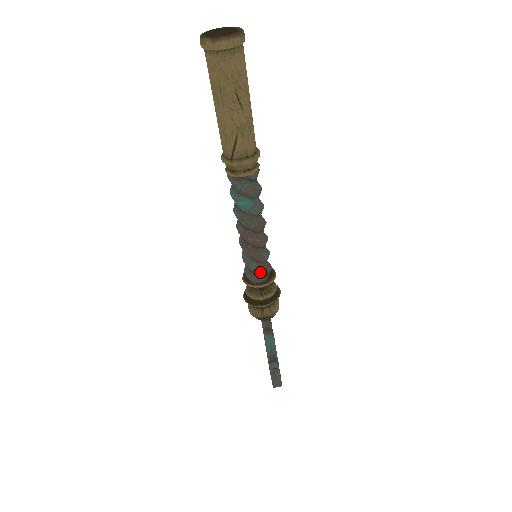
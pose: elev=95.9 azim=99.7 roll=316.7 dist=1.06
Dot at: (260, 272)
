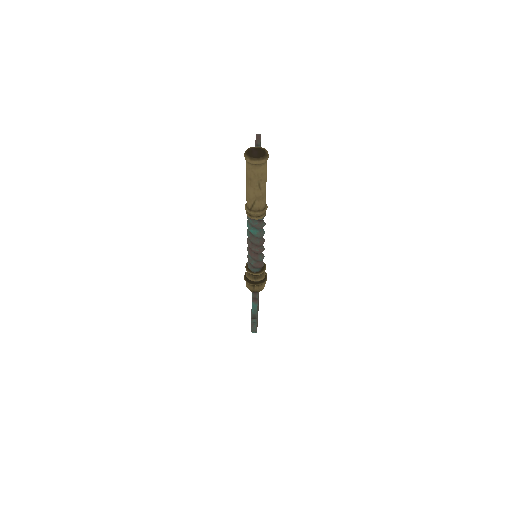
Dot at: (256, 266)
